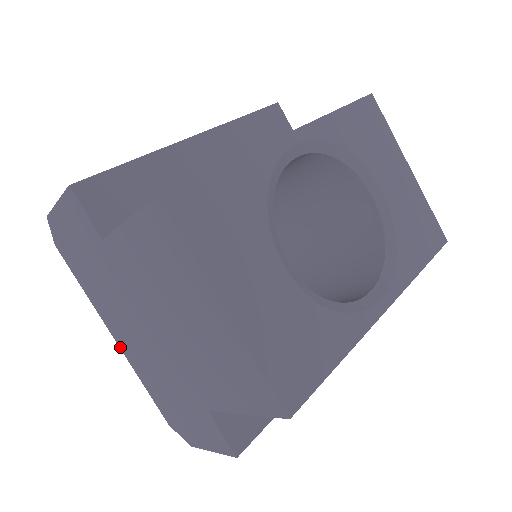
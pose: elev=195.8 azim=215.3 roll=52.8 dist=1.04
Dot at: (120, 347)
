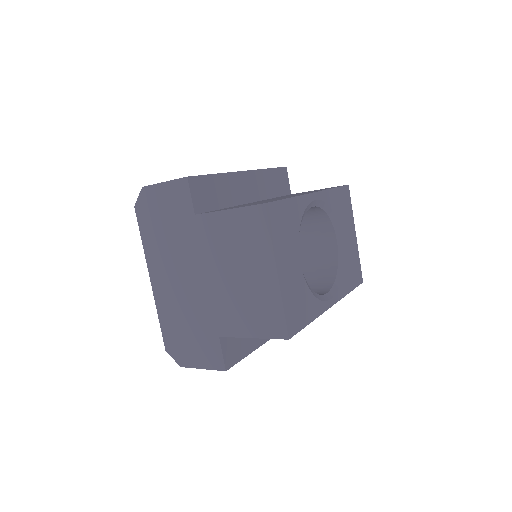
Dot at: (153, 288)
